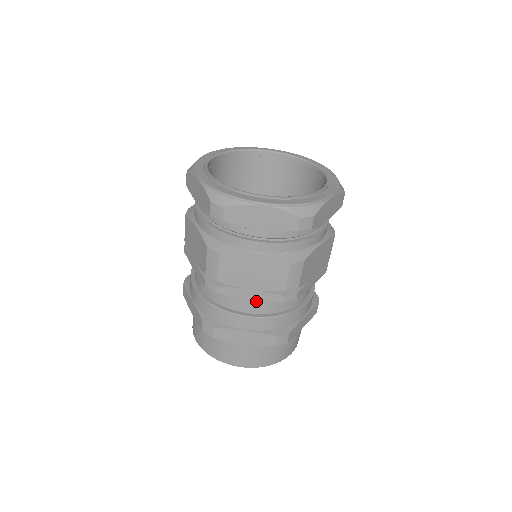
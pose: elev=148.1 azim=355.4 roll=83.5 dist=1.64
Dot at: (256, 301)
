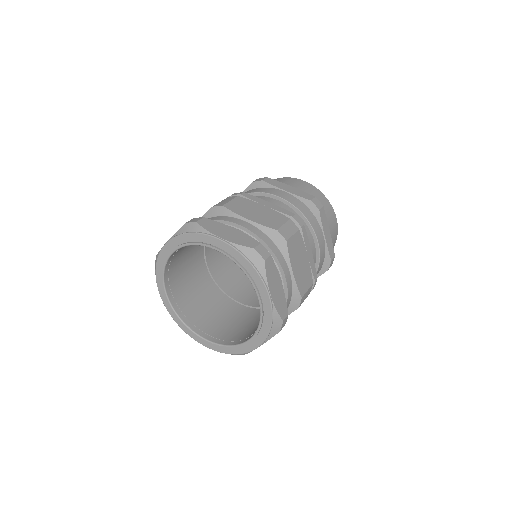
Dot at: occluded
